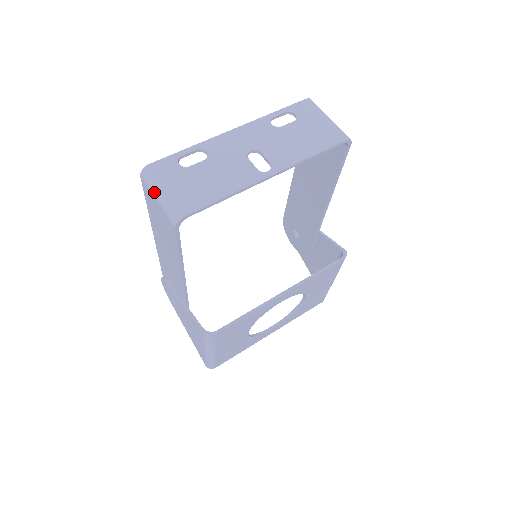
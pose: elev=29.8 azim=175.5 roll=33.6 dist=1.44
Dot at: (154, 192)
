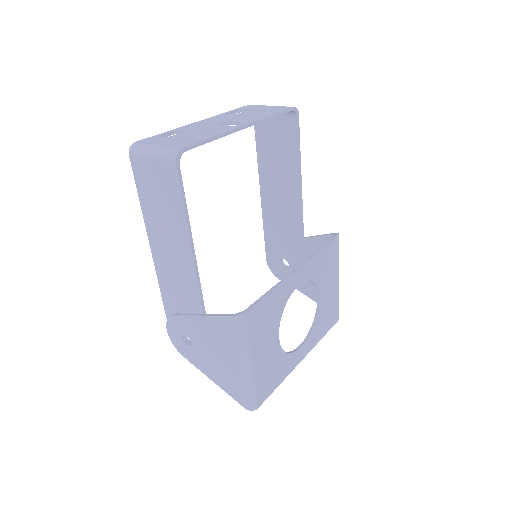
Dot at: (147, 153)
